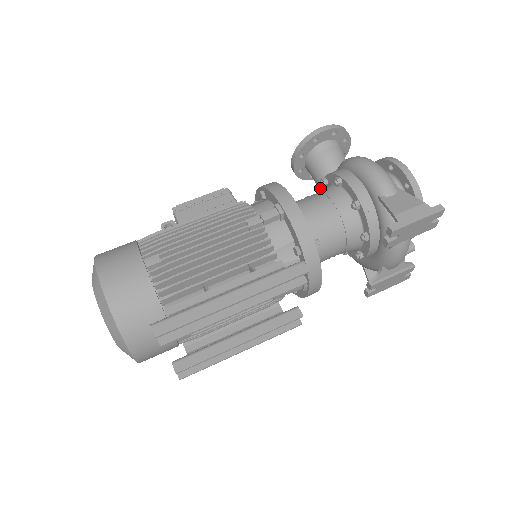
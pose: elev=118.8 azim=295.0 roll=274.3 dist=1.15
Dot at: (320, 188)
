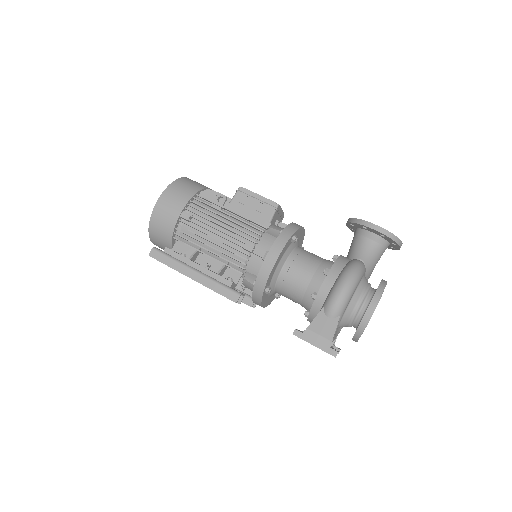
Dot at: (348, 253)
